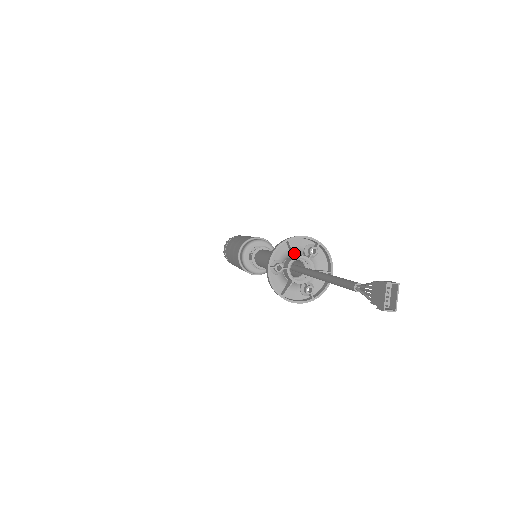
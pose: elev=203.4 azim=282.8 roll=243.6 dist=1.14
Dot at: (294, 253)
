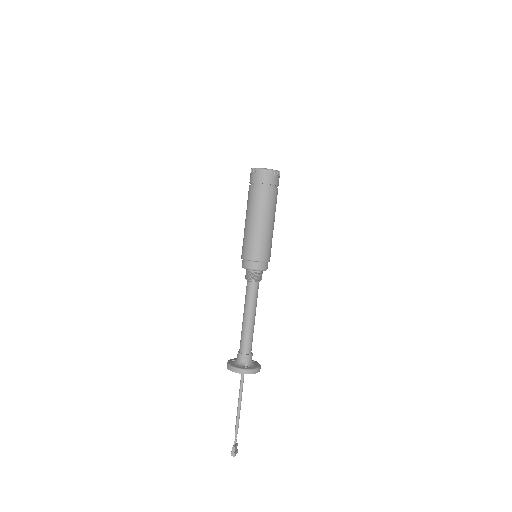
Dot at: occluded
